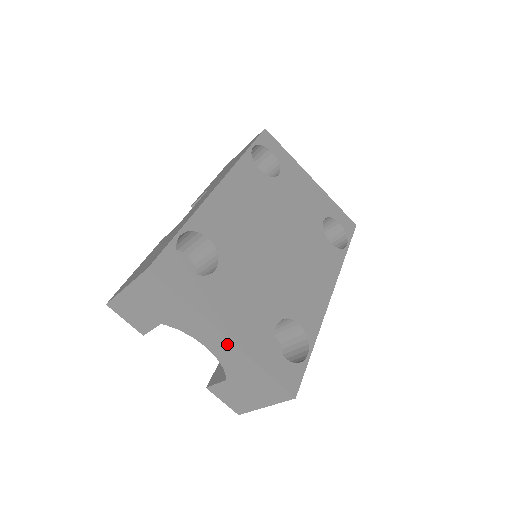
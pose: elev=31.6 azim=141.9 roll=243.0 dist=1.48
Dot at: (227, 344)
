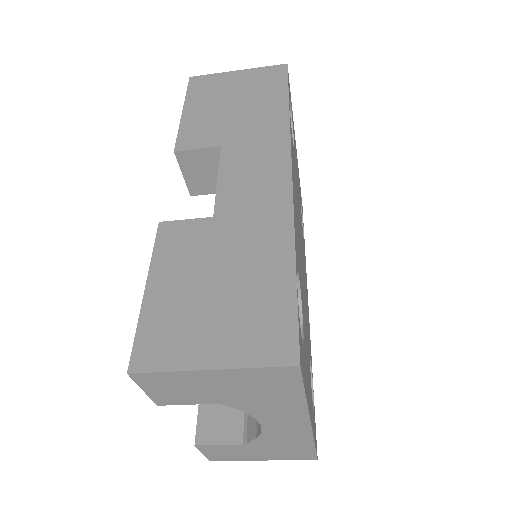
Dot at: (301, 428)
